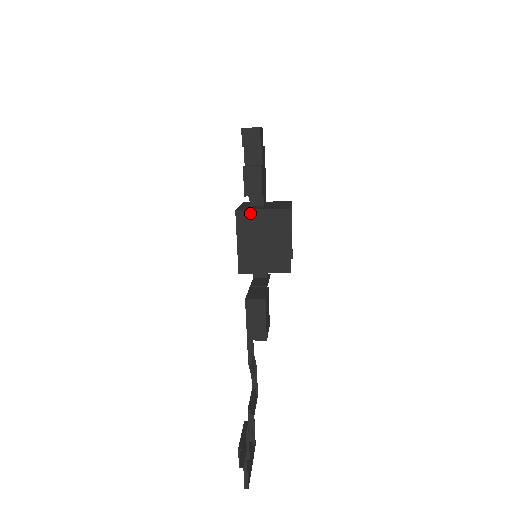
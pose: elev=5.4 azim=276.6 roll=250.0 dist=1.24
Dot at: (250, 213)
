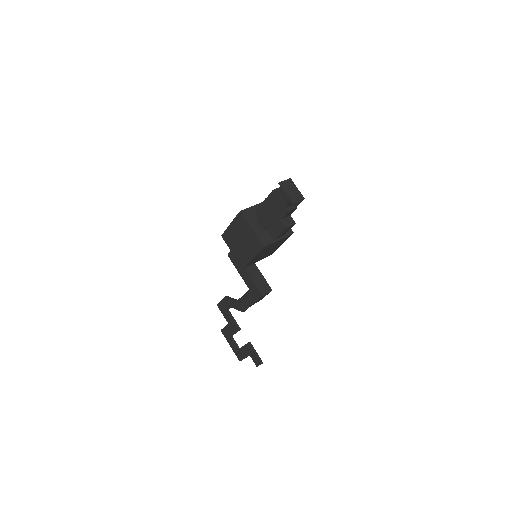
Dot at: (271, 245)
